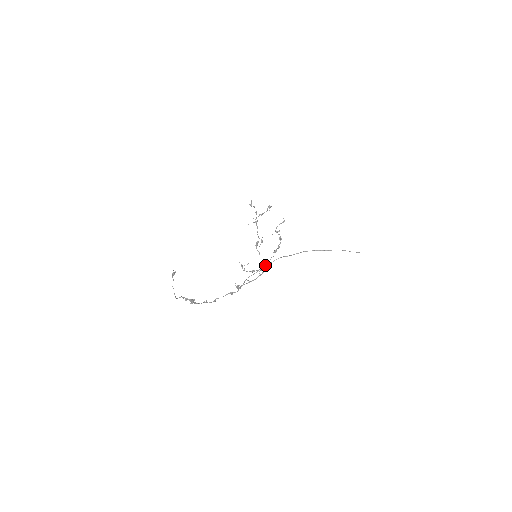
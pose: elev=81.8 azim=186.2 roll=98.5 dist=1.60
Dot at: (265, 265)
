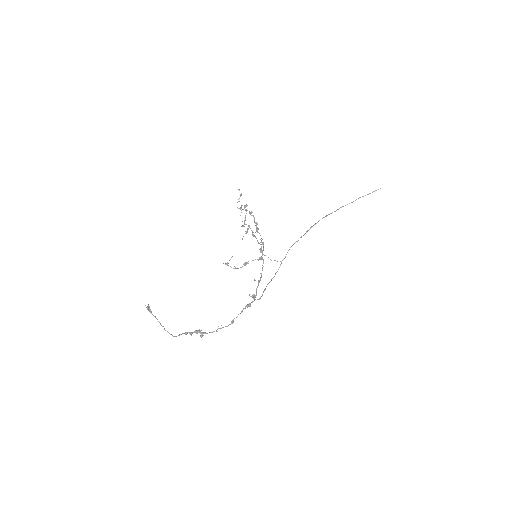
Dot at: occluded
